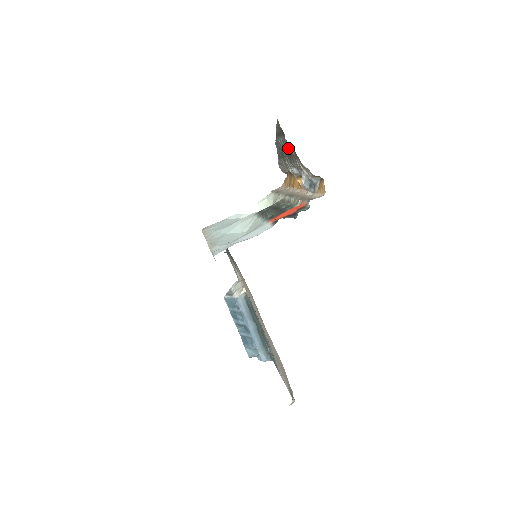
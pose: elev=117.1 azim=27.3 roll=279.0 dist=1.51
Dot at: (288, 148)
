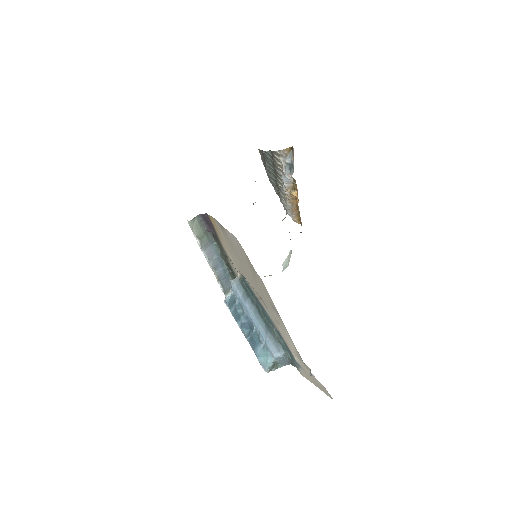
Dot at: (269, 160)
